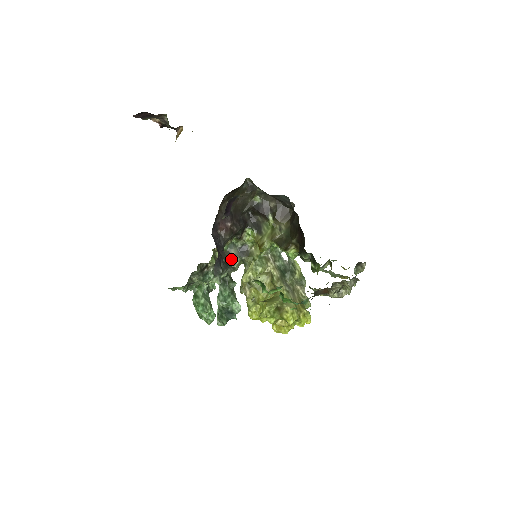
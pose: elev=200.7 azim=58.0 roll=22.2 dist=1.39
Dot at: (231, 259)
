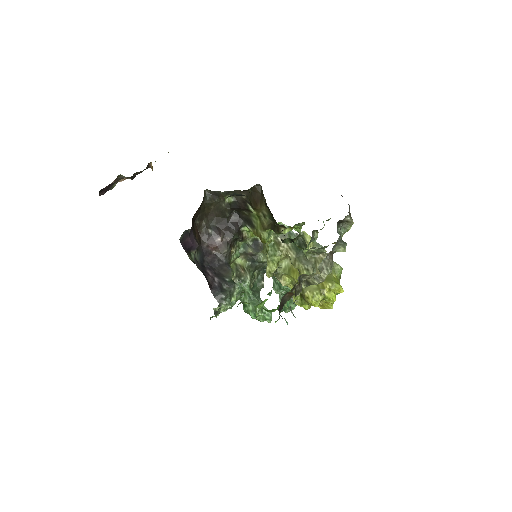
Dot at: (254, 256)
